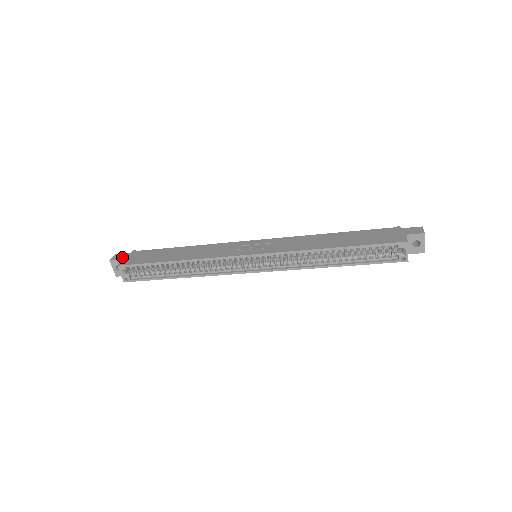
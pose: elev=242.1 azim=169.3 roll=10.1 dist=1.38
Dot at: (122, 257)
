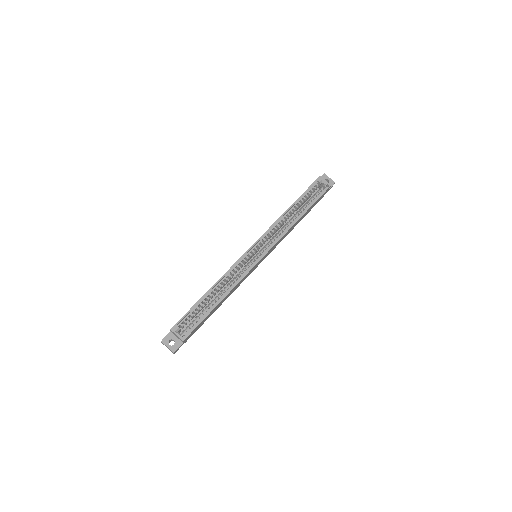
Dot at: (169, 333)
